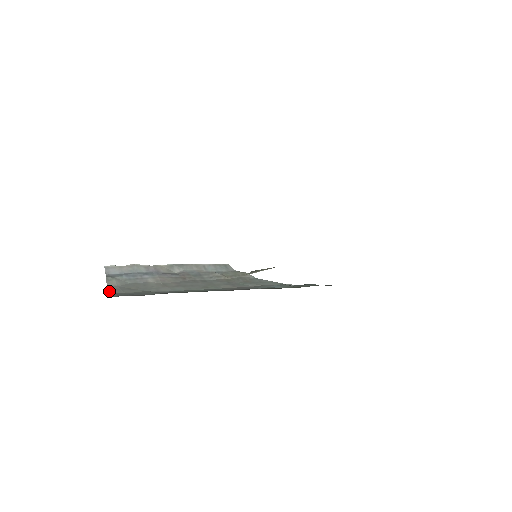
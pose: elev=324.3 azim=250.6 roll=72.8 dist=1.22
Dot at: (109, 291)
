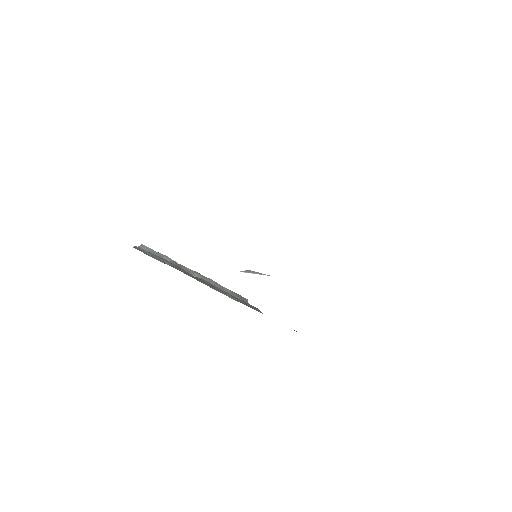
Dot at: occluded
